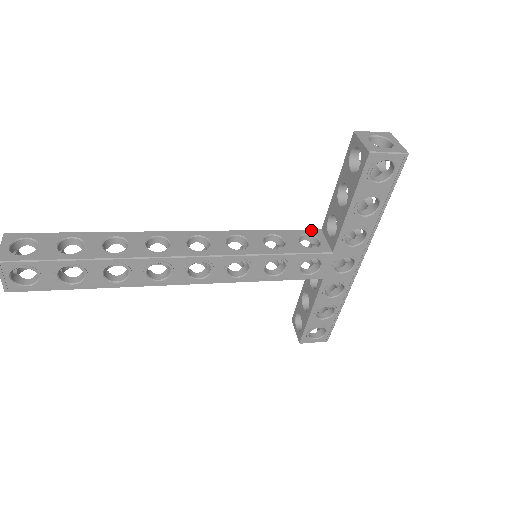
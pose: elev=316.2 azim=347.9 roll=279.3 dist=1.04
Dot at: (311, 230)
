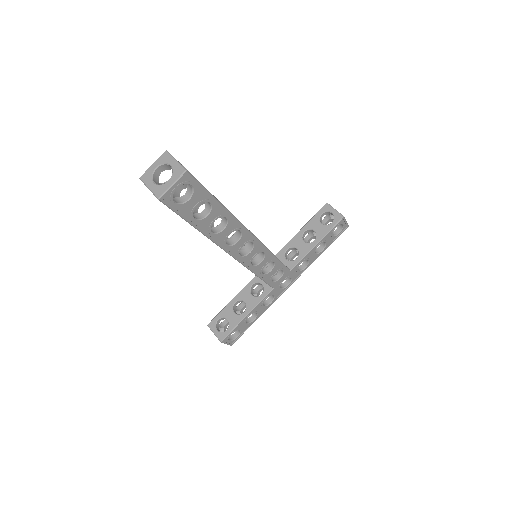
Dot at: occluded
